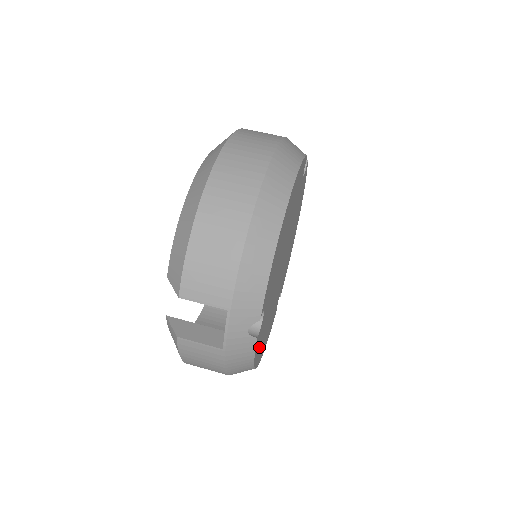
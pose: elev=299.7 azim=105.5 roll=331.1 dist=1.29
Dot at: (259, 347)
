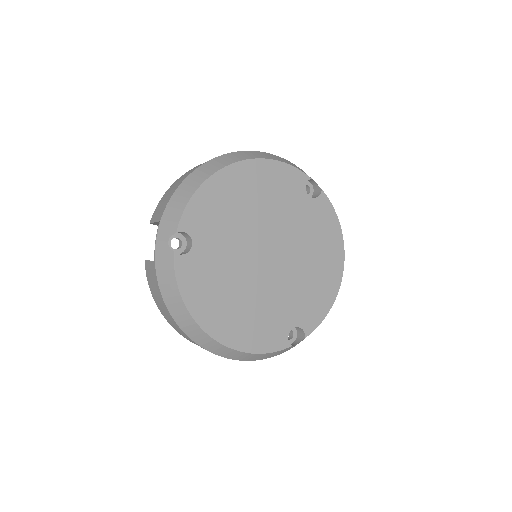
Dot at: (199, 294)
